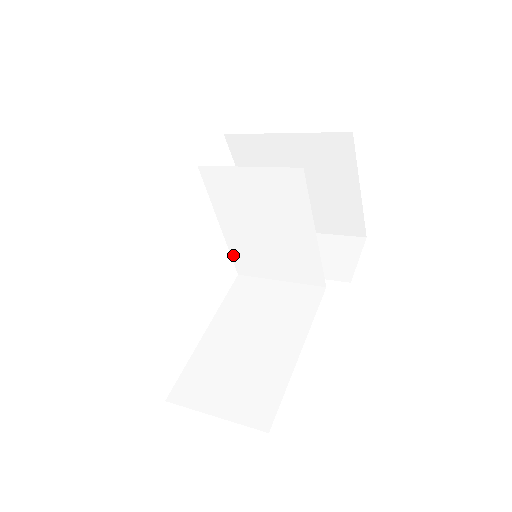
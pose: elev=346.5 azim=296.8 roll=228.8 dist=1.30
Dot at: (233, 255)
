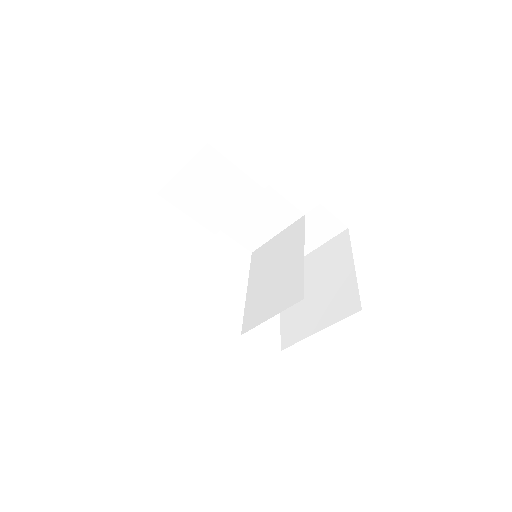
Dot at: (245, 314)
